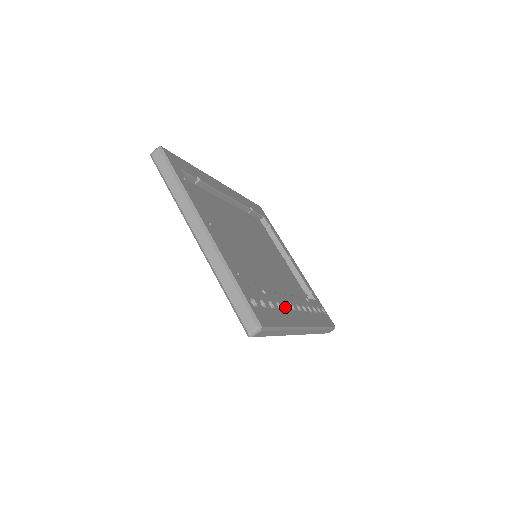
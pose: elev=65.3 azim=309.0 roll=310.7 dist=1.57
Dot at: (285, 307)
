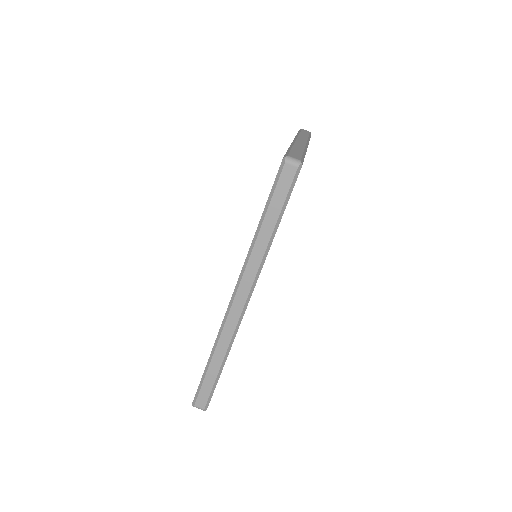
Dot at: occluded
